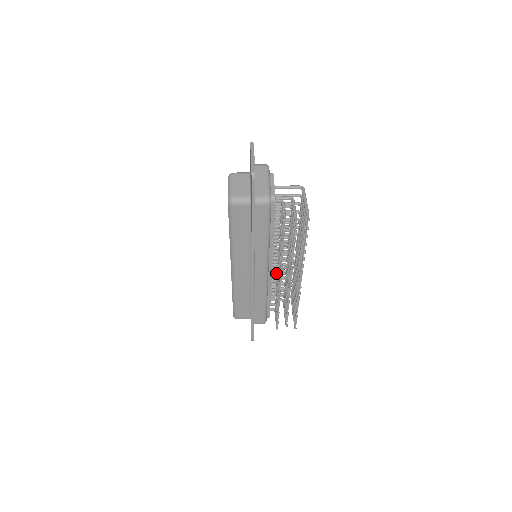
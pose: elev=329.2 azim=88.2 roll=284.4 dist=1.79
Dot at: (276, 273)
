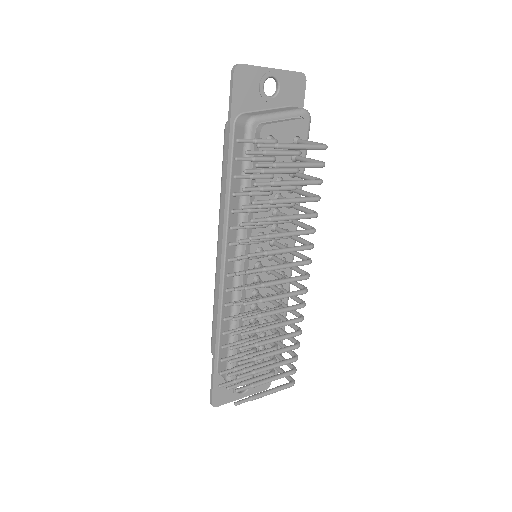
Dot at: (282, 317)
